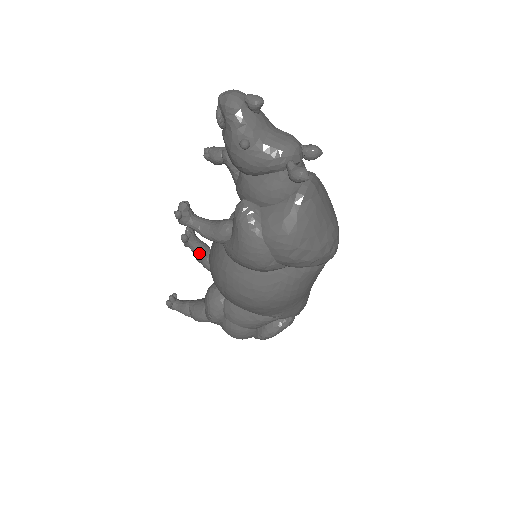
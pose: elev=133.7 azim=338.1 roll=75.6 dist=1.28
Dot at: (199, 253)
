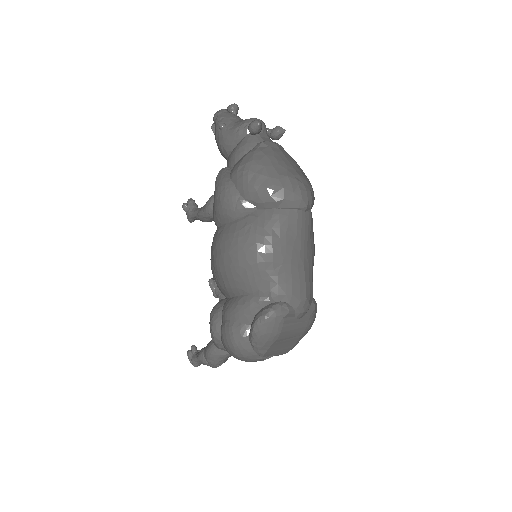
Dot at: (223, 296)
